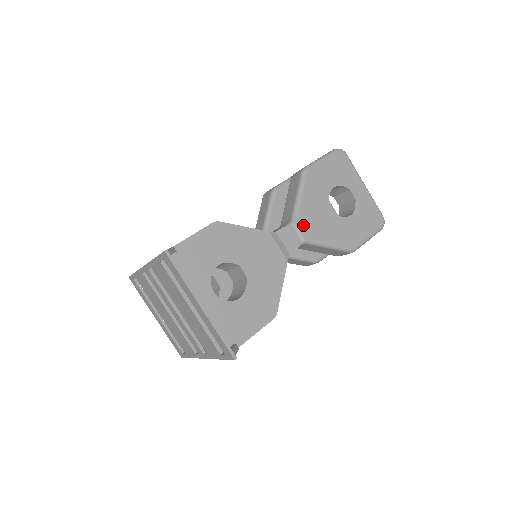
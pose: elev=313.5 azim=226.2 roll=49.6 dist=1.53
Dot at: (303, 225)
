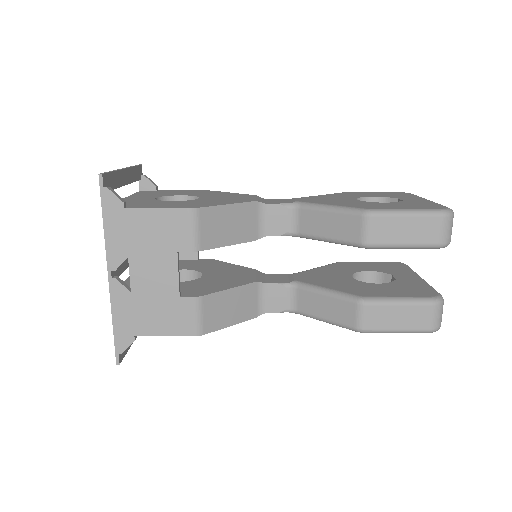
Dot at: (303, 199)
